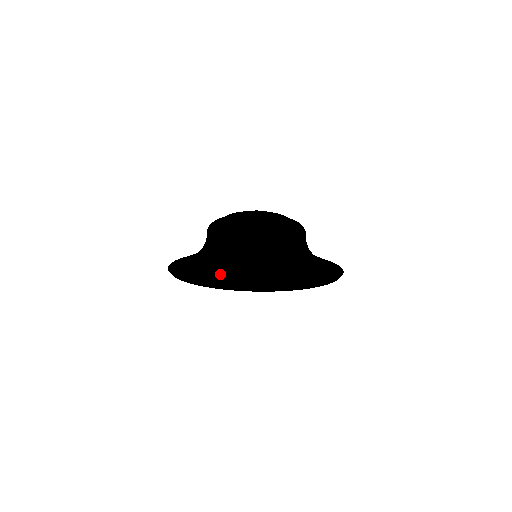
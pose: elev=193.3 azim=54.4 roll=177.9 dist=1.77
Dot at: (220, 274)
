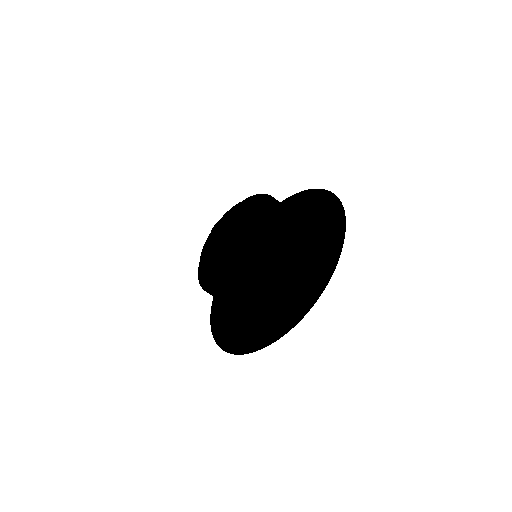
Dot at: occluded
